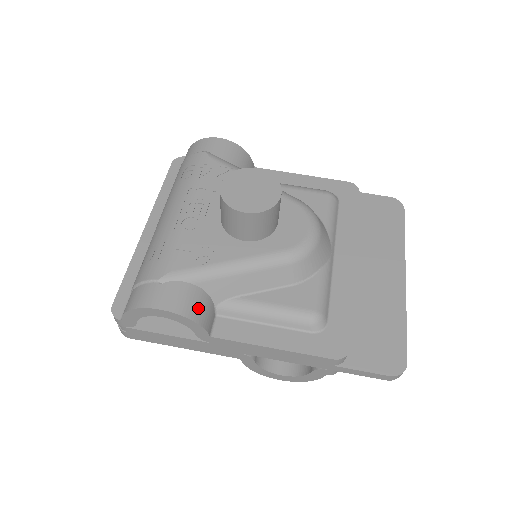
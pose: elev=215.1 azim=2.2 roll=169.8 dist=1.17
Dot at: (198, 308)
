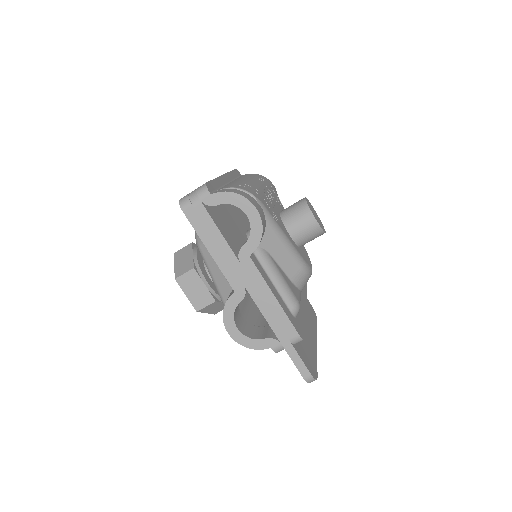
Dot at: occluded
